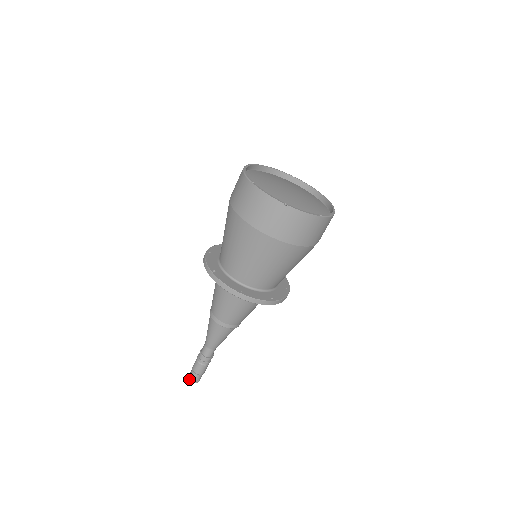
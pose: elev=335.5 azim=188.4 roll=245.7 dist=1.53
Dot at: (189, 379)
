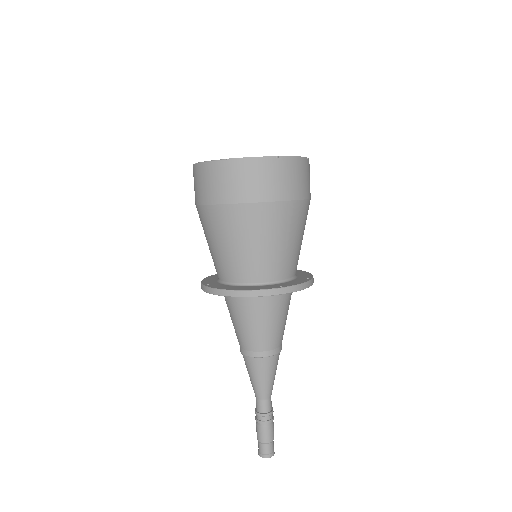
Dot at: occluded
